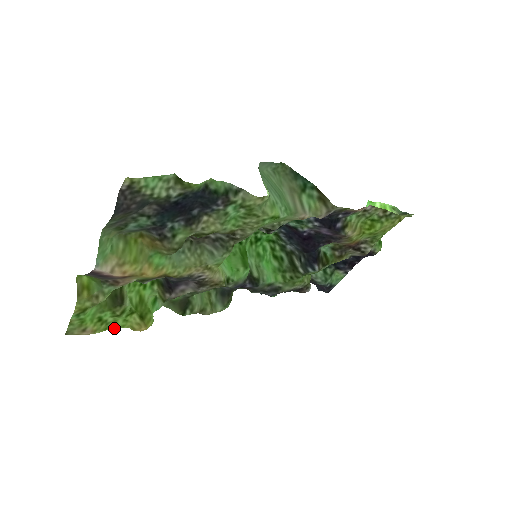
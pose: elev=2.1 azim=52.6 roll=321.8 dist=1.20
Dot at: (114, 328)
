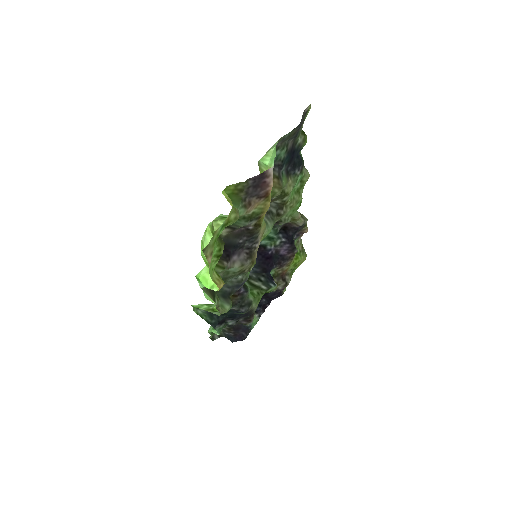
Dot at: occluded
